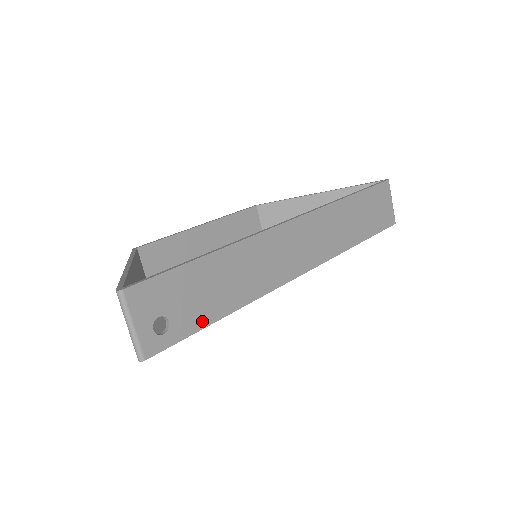
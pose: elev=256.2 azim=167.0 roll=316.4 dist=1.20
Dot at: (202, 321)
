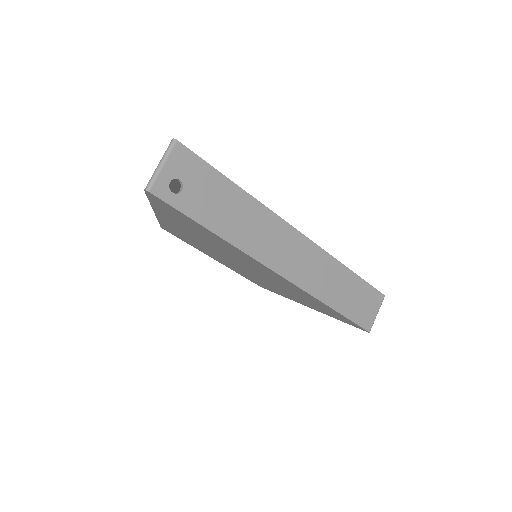
Dot at: (199, 216)
